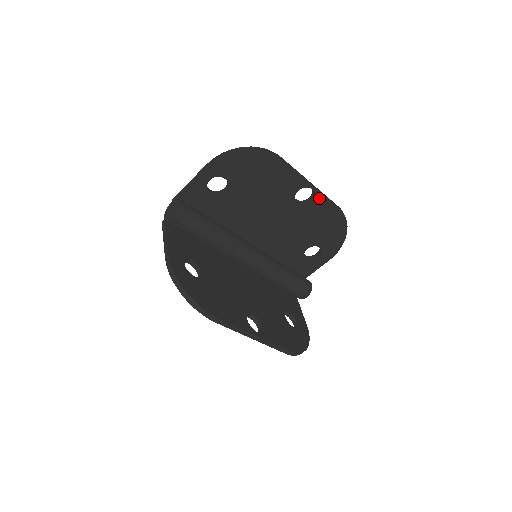
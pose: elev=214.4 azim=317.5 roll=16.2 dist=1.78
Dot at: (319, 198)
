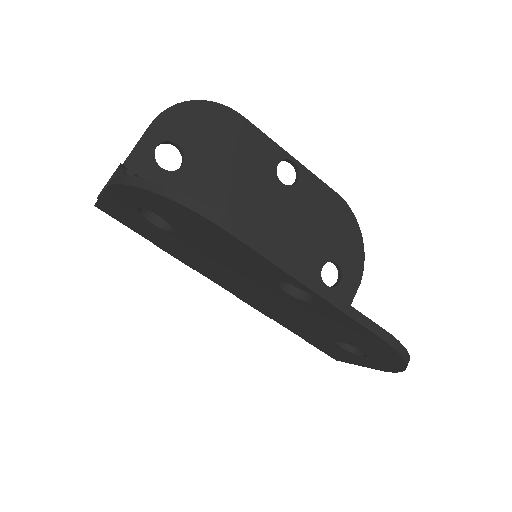
Dot at: (307, 177)
